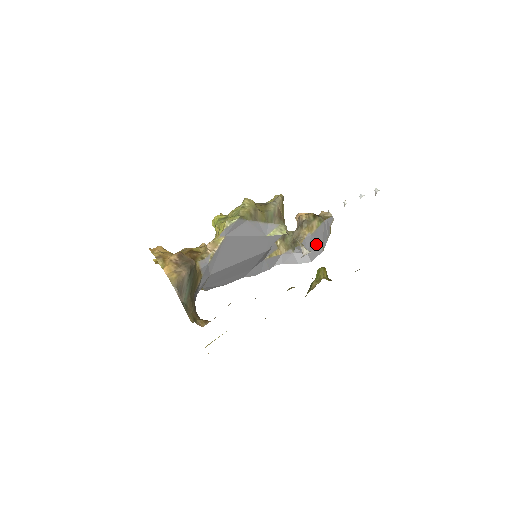
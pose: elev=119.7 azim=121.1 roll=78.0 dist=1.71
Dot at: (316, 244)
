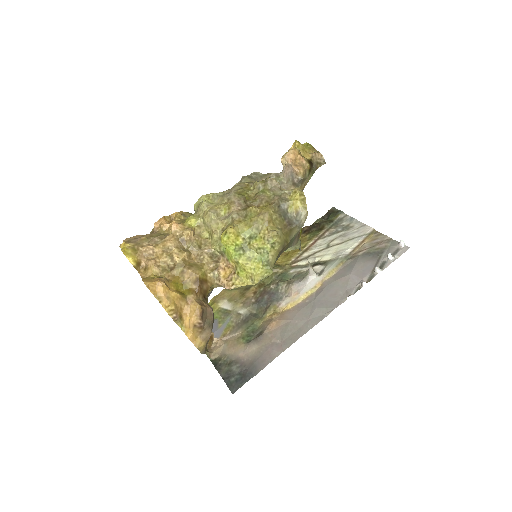
Dot at: occluded
